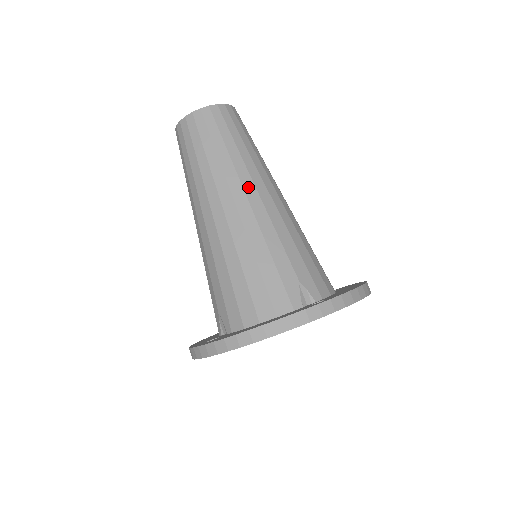
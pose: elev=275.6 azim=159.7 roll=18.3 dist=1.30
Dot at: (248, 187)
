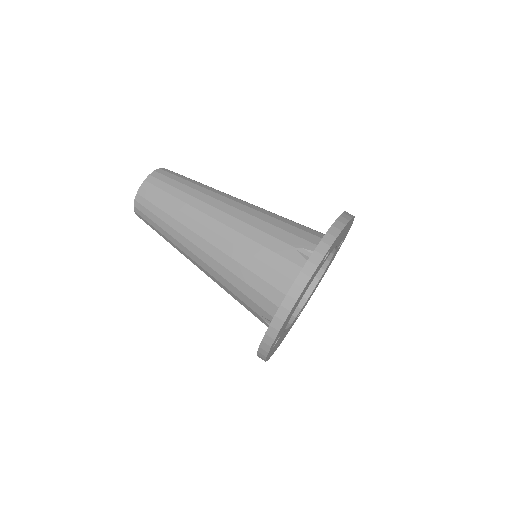
Dot at: (211, 212)
